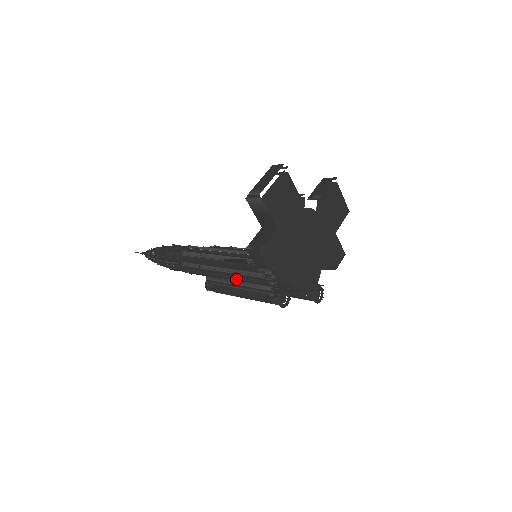
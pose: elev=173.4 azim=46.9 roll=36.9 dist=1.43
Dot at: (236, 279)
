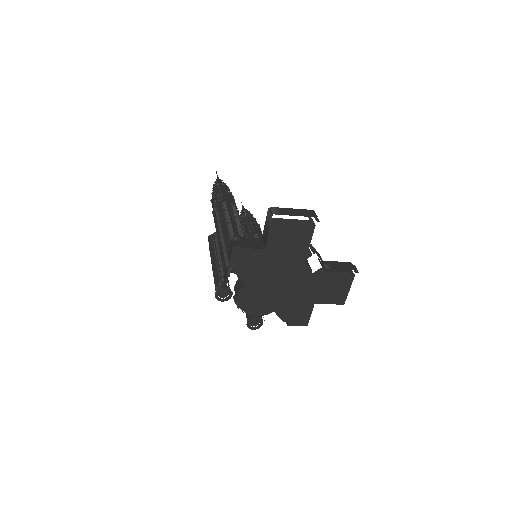
Dot at: (220, 251)
